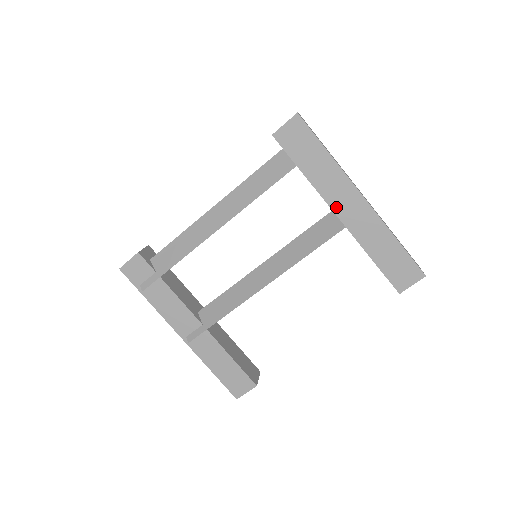
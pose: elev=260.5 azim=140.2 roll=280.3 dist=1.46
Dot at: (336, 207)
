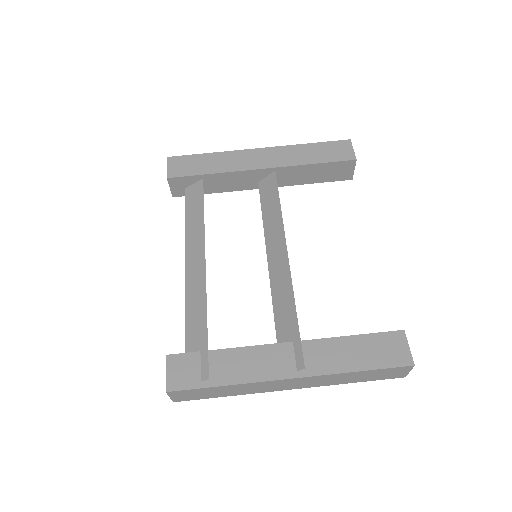
Dot at: (254, 166)
